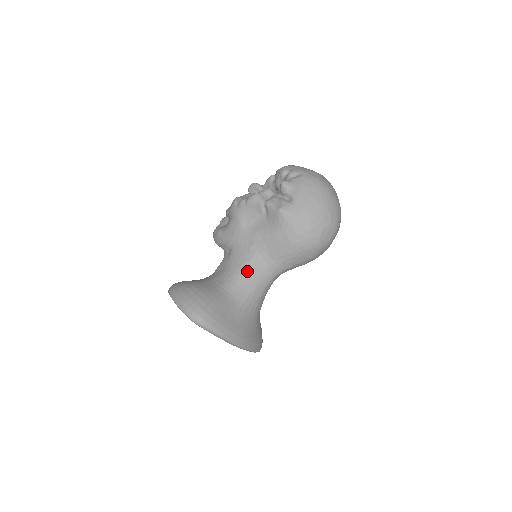
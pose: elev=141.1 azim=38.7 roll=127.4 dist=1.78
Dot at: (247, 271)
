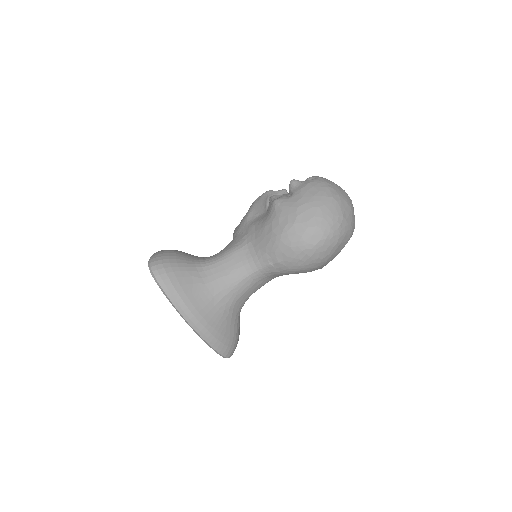
Dot at: (229, 255)
